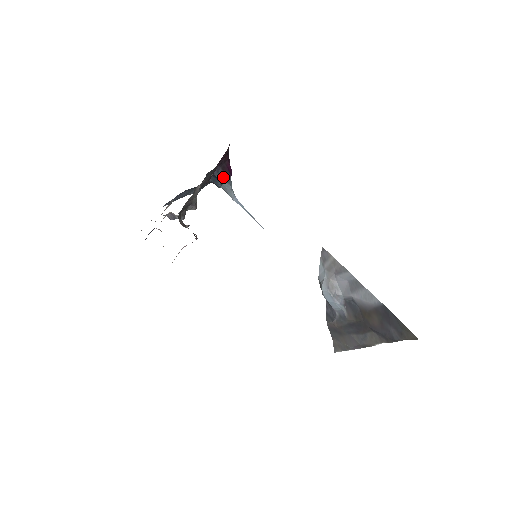
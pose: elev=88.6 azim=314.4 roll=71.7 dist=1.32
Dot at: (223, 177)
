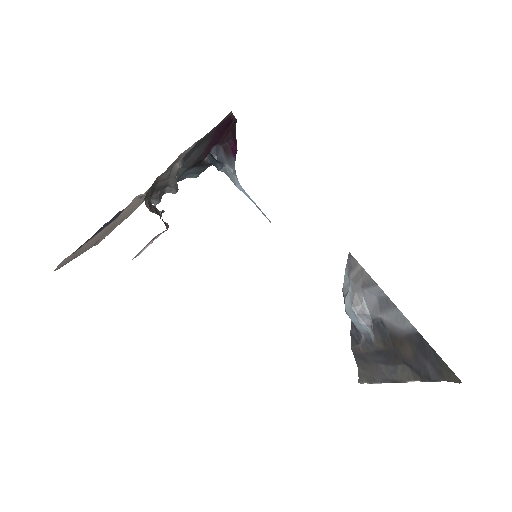
Dot at: (224, 158)
